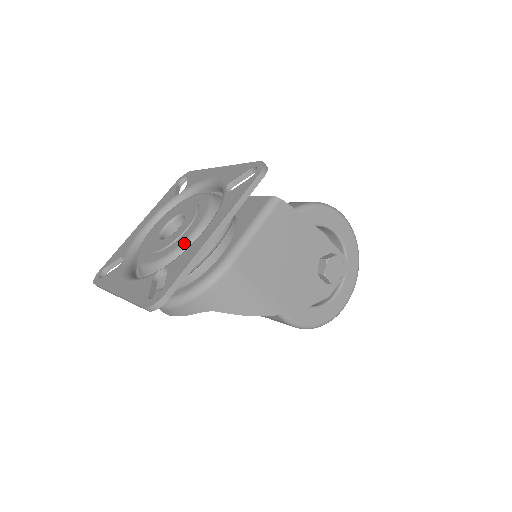
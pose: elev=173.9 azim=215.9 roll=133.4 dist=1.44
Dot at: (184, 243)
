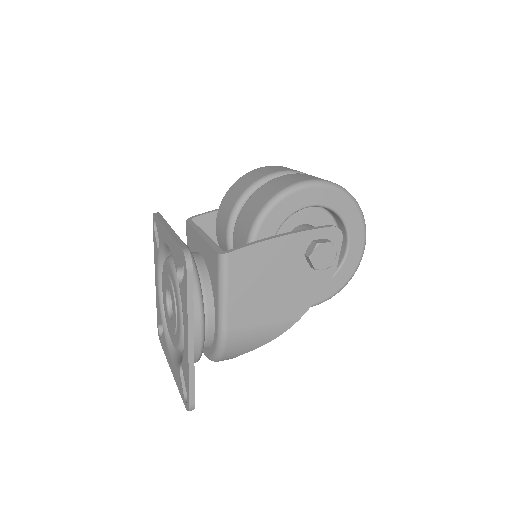
Dot at: (181, 337)
